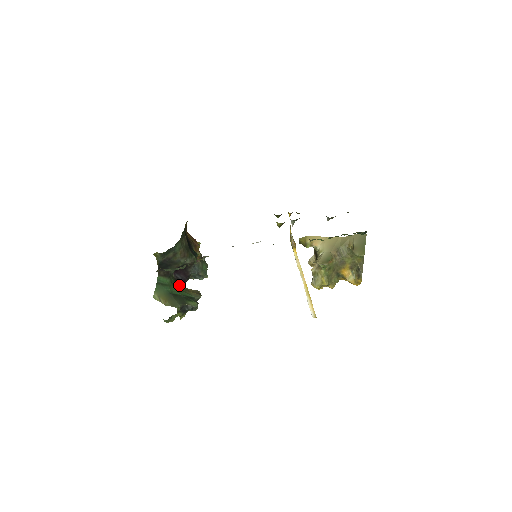
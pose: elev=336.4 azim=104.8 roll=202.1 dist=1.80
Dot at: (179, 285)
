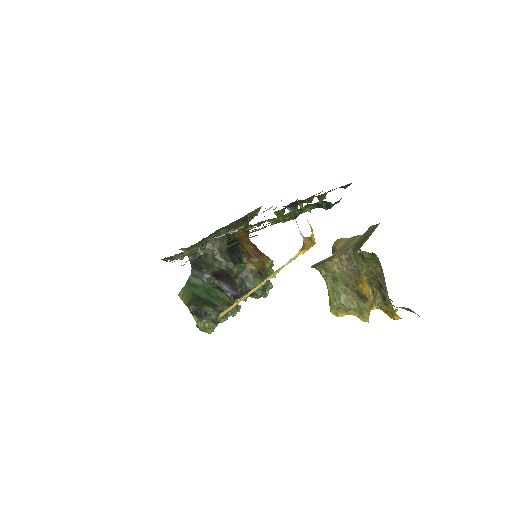
Dot at: (218, 293)
